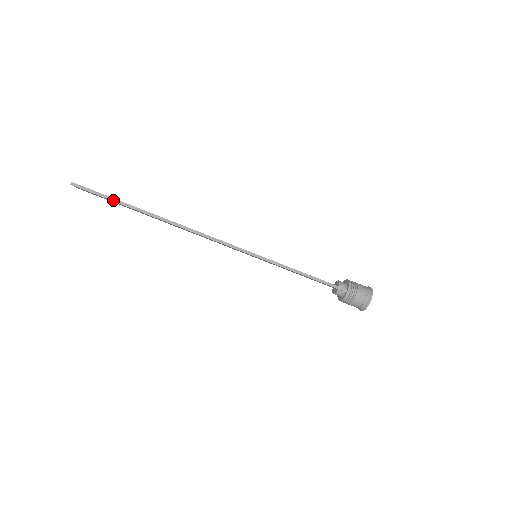
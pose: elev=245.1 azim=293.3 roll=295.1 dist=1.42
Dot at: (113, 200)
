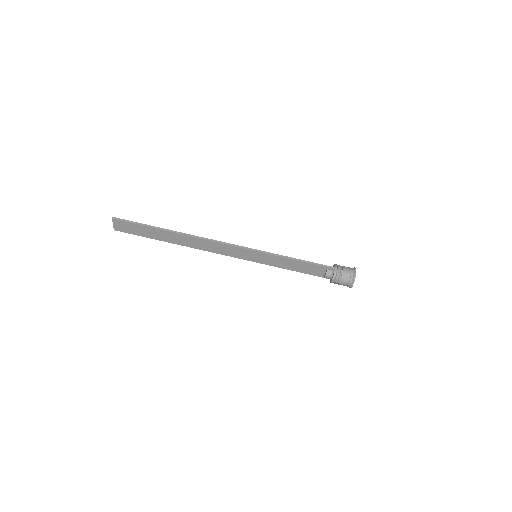
Dot at: (143, 225)
